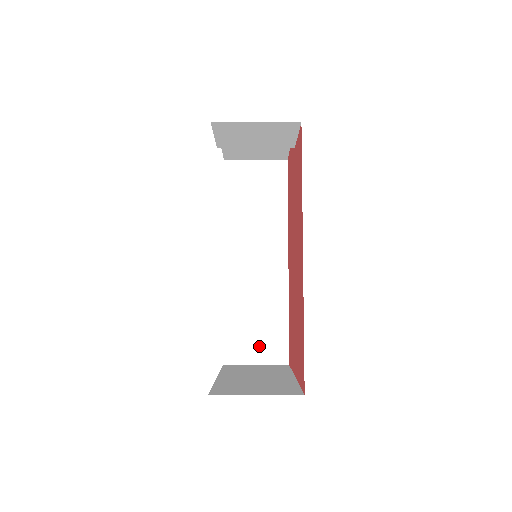
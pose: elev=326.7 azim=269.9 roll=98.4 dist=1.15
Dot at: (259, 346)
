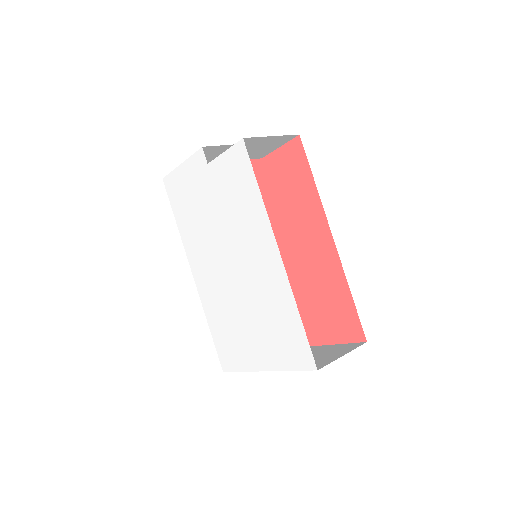
Dot at: occluded
